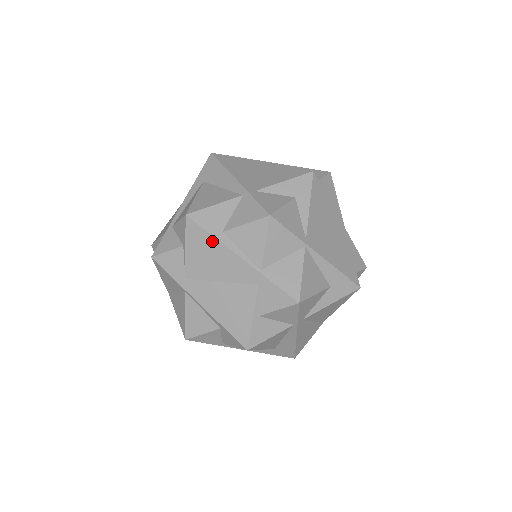
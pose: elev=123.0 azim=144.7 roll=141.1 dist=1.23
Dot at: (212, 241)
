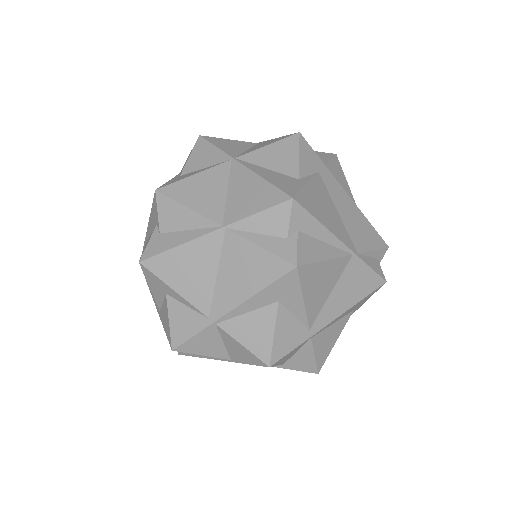
Dot at: occluded
